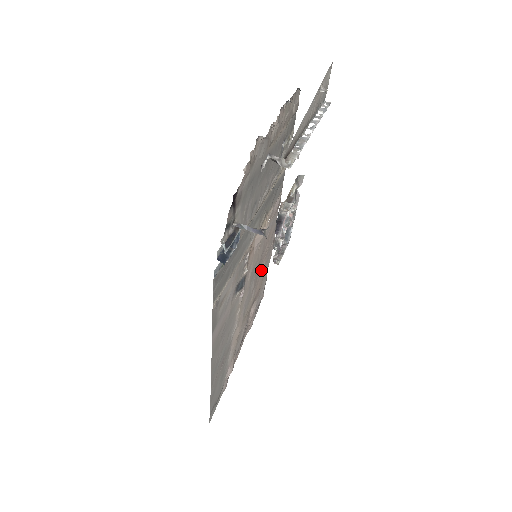
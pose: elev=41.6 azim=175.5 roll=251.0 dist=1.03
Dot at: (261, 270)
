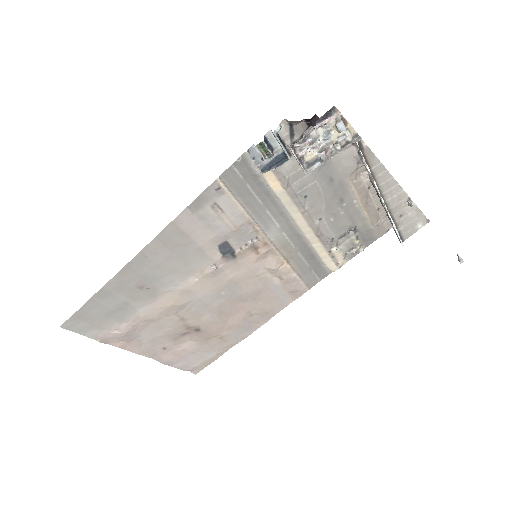
Dot at: (231, 320)
